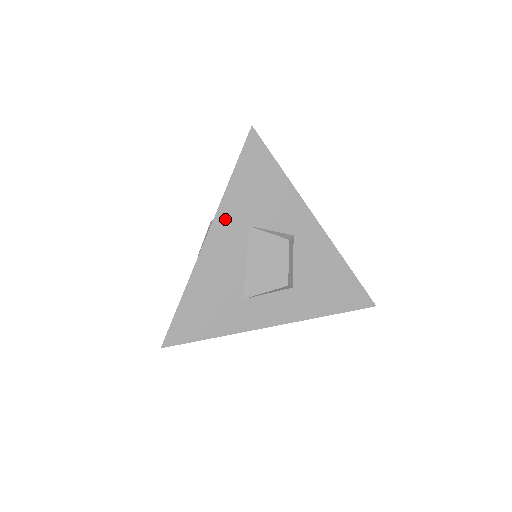
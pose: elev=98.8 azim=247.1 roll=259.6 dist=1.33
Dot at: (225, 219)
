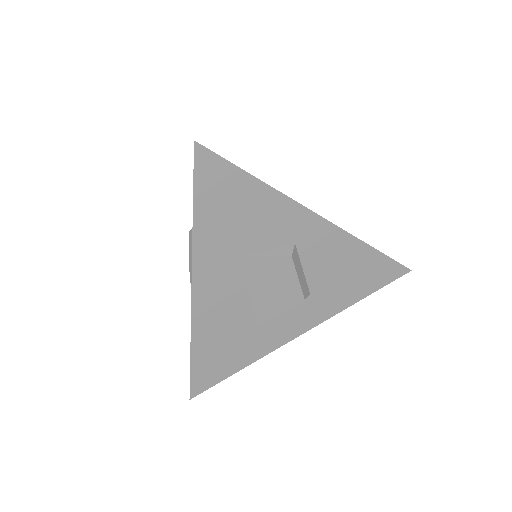
Dot at: (206, 263)
